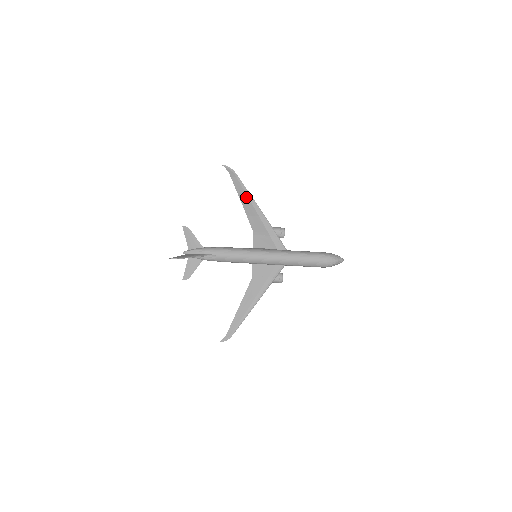
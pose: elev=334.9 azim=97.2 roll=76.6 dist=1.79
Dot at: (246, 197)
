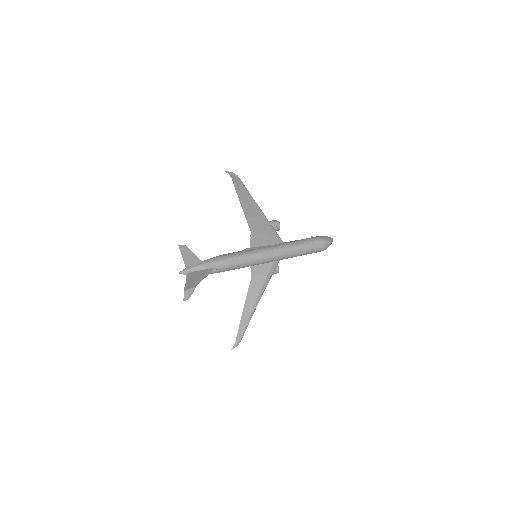
Dot at: (247, 200)
